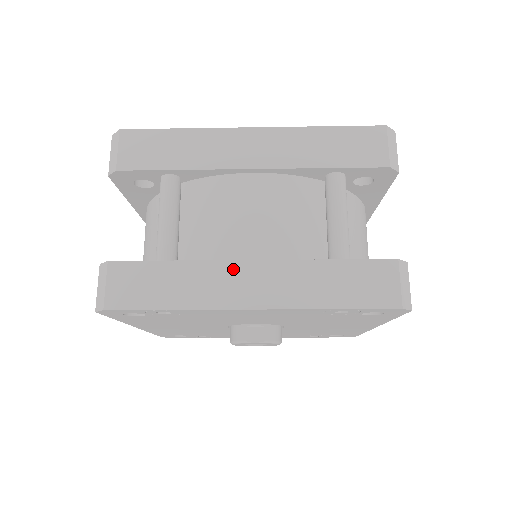
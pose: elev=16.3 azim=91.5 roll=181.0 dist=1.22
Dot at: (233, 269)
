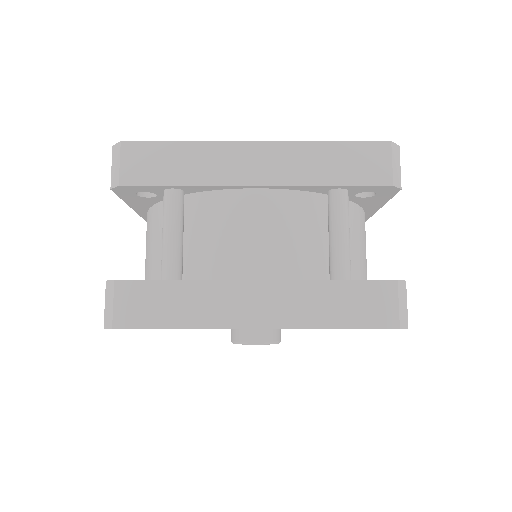
Dot at: (238, 289)
